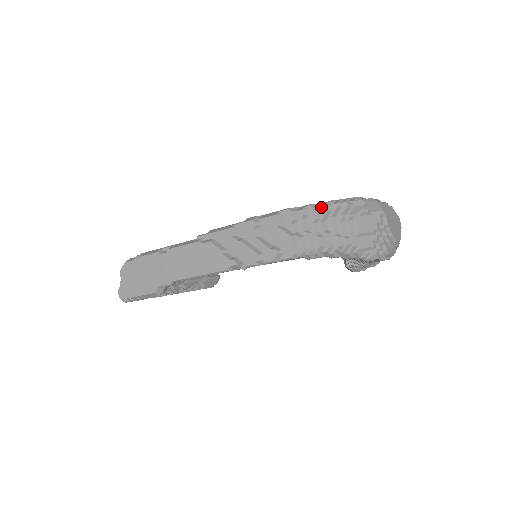
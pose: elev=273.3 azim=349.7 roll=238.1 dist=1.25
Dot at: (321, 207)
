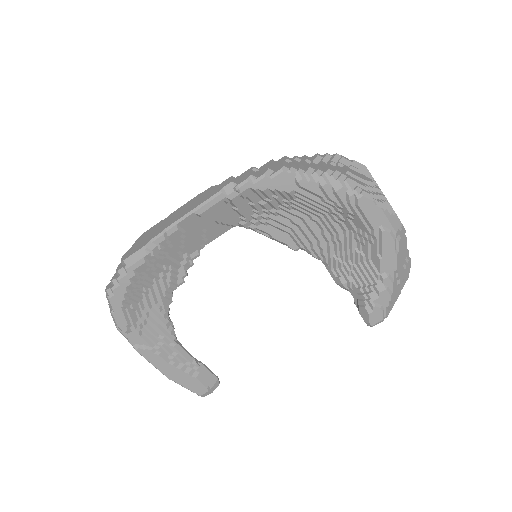
Dot at: (313, 156)
